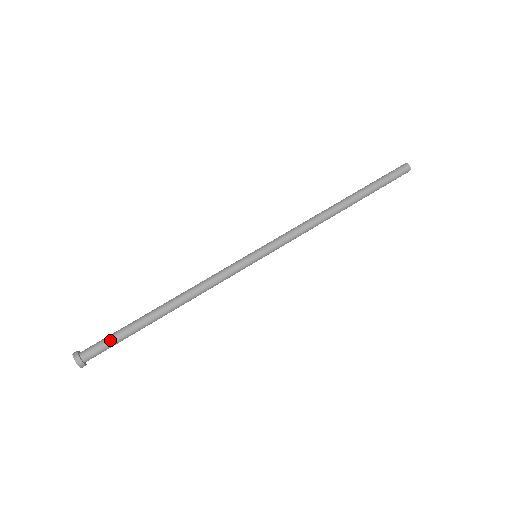
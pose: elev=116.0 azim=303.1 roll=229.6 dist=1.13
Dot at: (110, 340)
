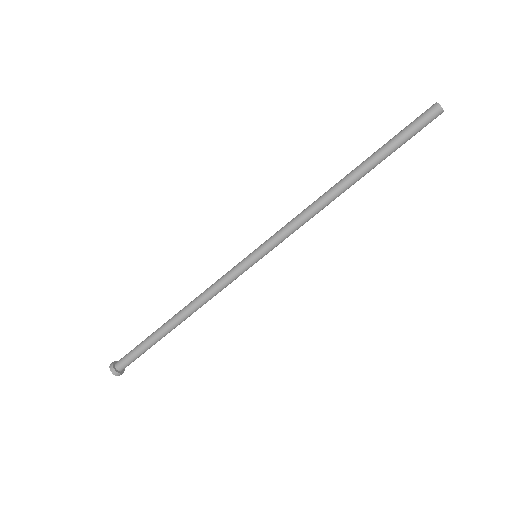
Dot at: (135, 353)
